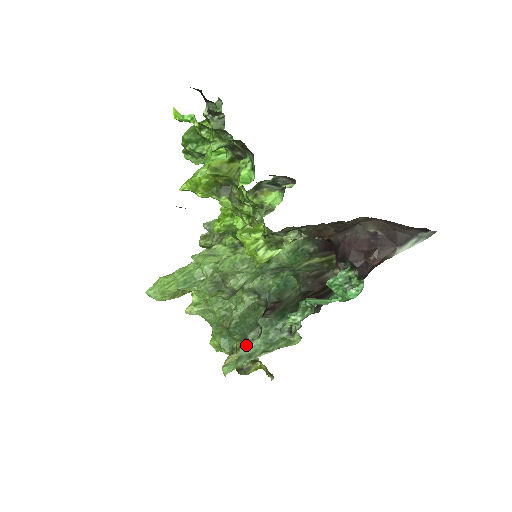
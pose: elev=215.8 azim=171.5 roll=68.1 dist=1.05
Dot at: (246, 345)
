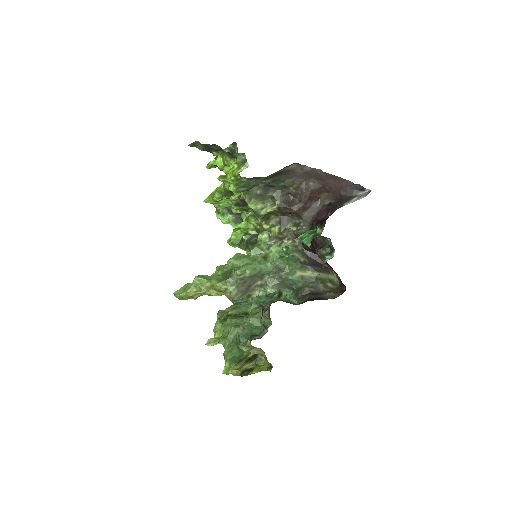
Dot at: (240, 304)
